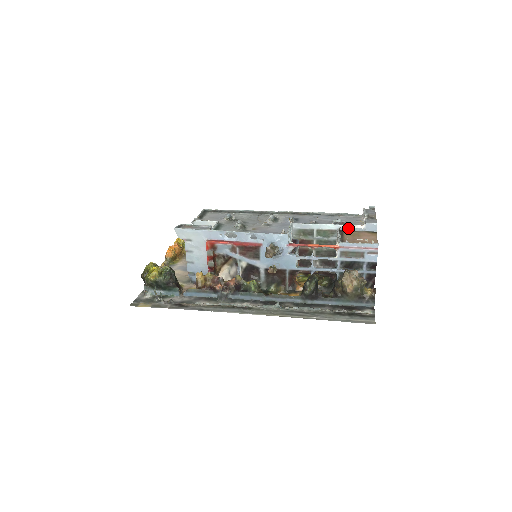
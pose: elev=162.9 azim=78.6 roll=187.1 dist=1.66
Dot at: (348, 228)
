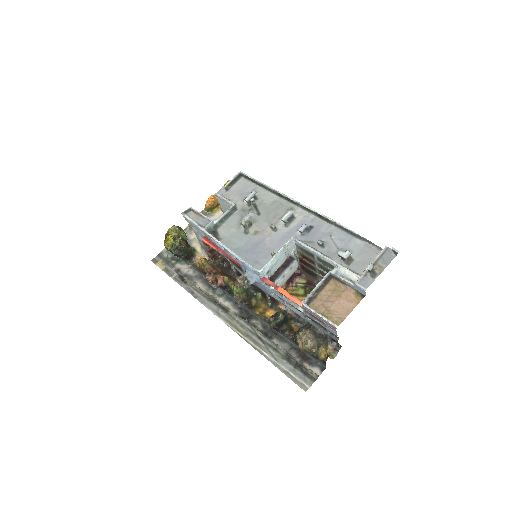
Dot at: (338, 277)
